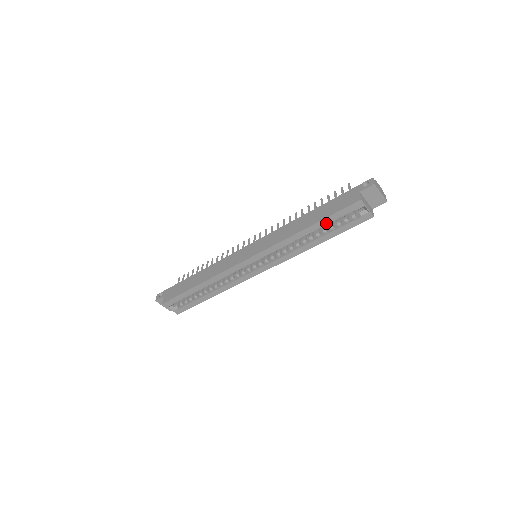
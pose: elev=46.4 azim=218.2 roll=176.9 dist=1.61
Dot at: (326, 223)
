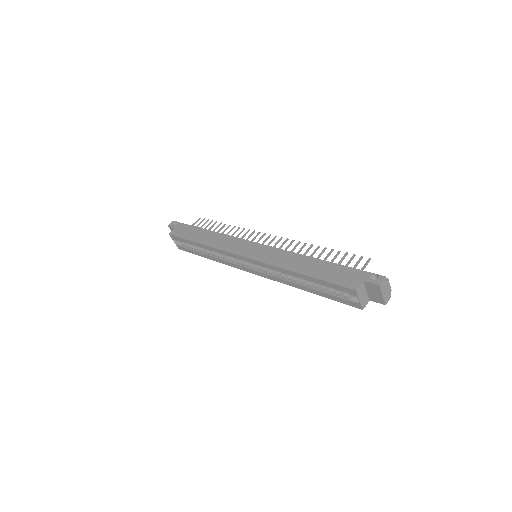
Dot at: (318, 283)
